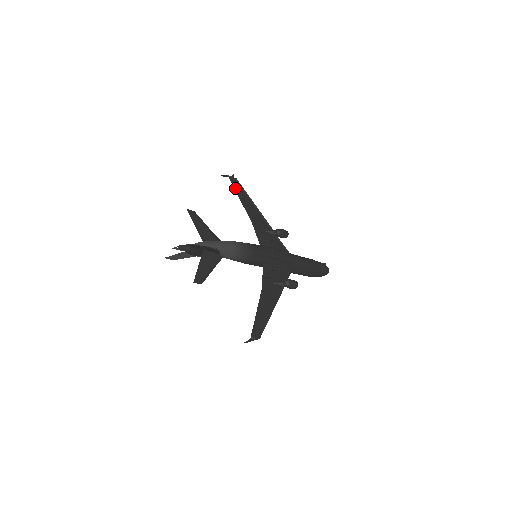
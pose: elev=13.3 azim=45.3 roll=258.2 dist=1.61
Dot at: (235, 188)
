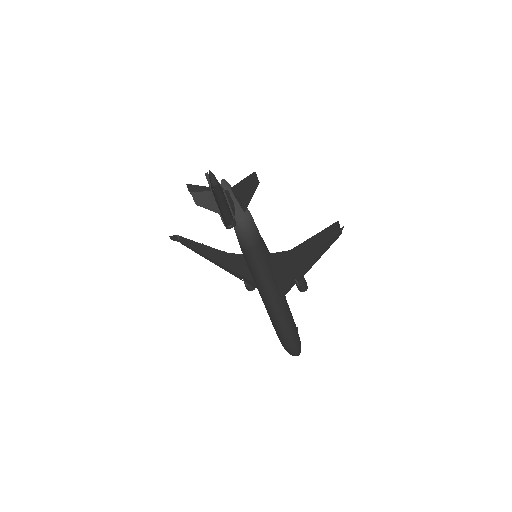
Dot at: (190, 241)
